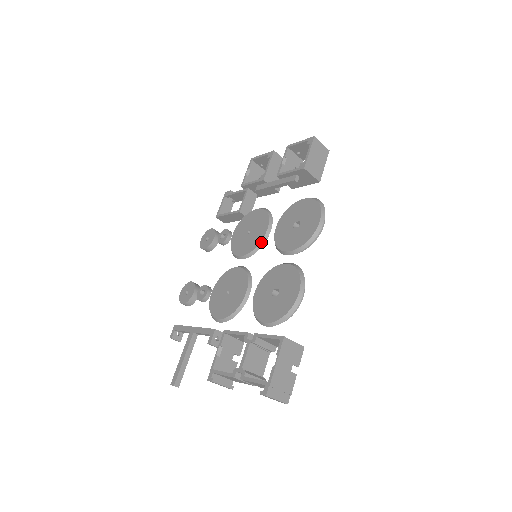
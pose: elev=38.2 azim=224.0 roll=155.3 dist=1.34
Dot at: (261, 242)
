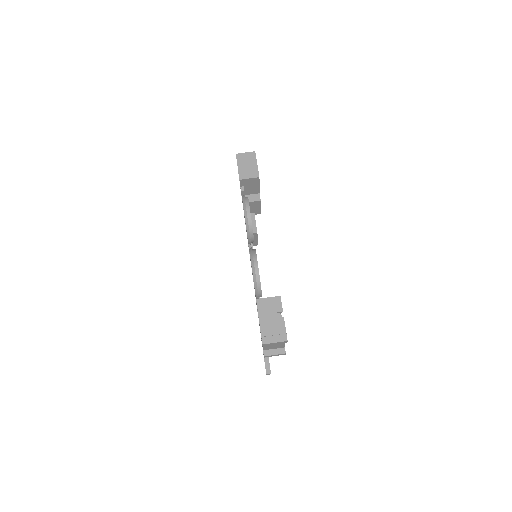
Dot at: (249, 246)
